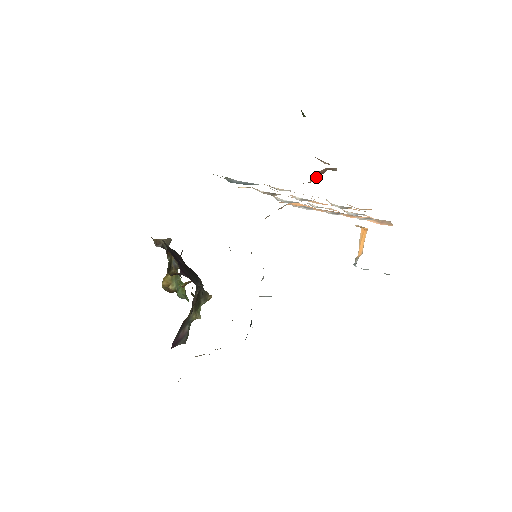
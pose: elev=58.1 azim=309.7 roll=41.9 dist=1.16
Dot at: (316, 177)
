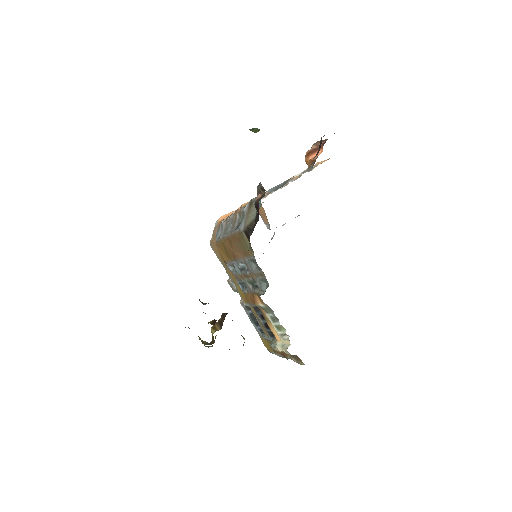
Dot at: (315, 152)
